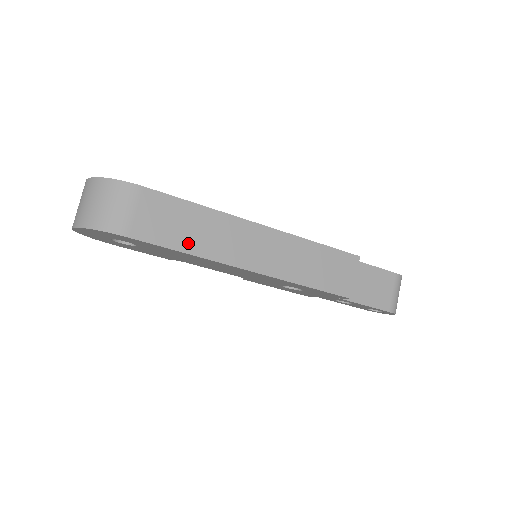
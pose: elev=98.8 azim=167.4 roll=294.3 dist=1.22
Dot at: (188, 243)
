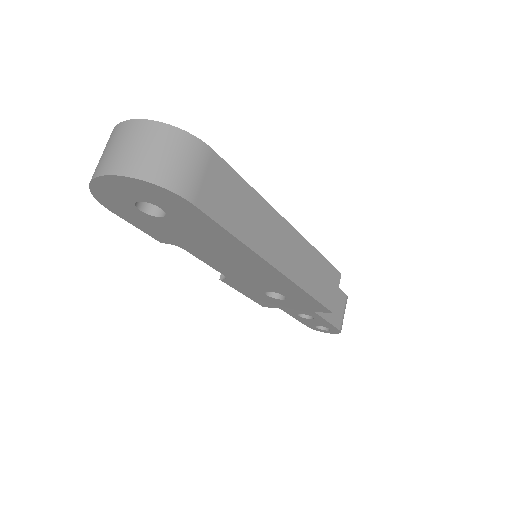
Dot at: (239, 226)
